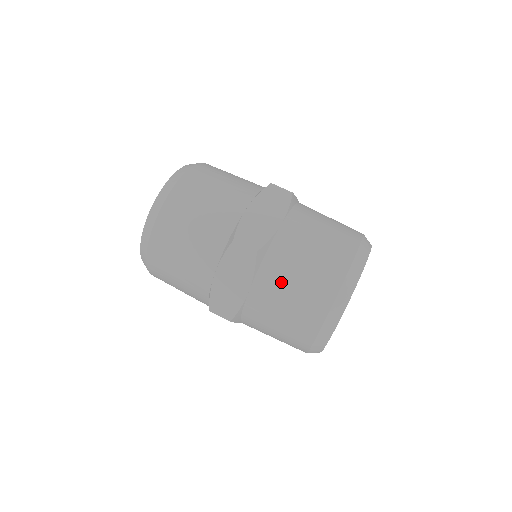
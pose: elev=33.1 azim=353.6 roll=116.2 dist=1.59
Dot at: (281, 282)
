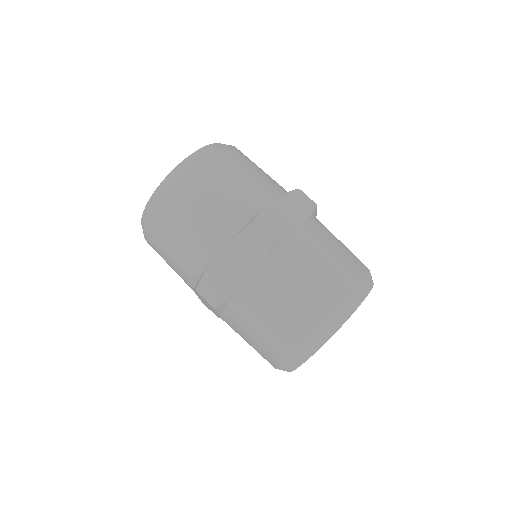
Dot at: (283, 283)
